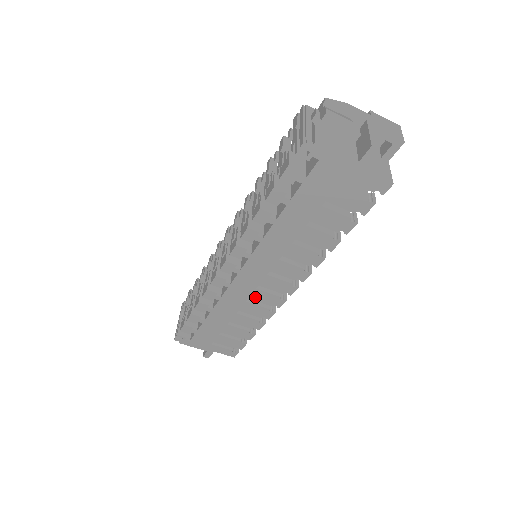
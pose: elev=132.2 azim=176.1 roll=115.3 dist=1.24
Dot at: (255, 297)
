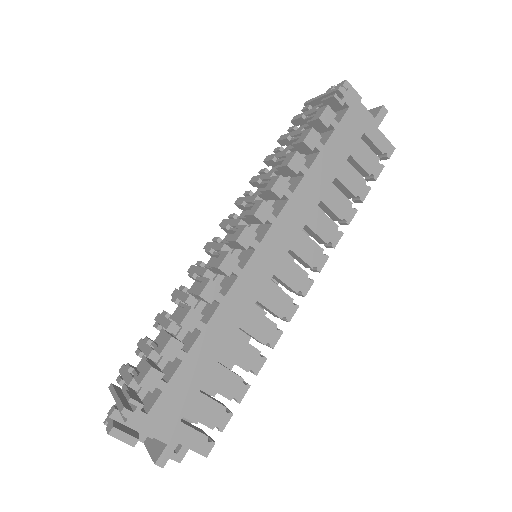
Dot at: (265, 298)
